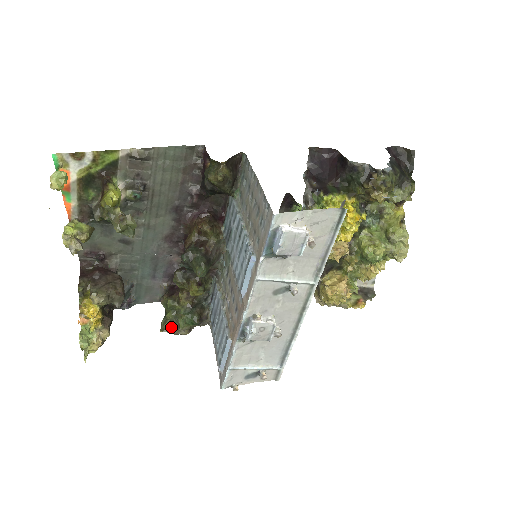
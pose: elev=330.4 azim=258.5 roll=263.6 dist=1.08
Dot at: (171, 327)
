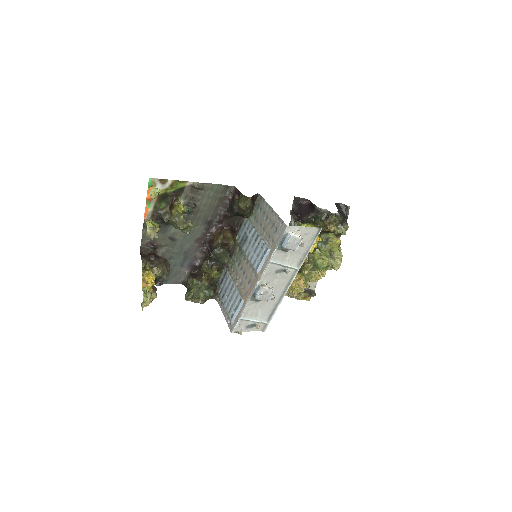
Dot at: (193, 298)
